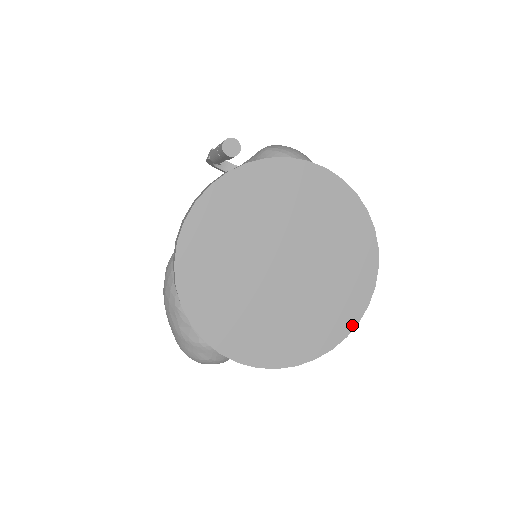
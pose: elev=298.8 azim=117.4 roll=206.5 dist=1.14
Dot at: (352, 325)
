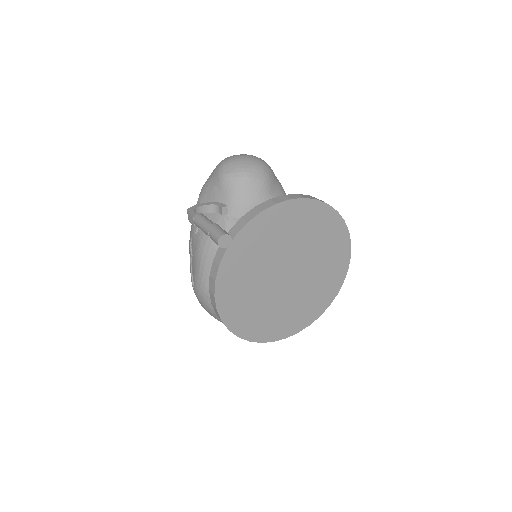
Dot at: (344, 274)
